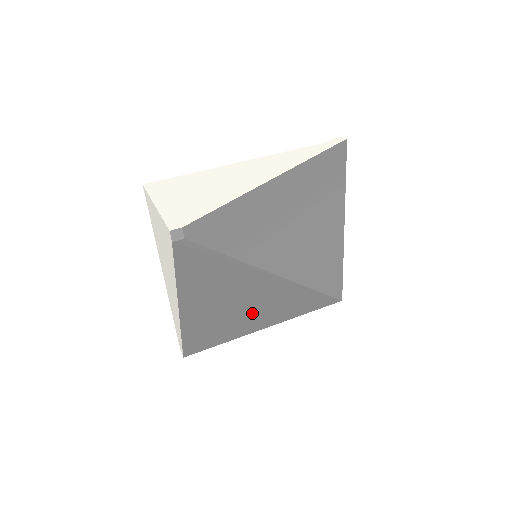
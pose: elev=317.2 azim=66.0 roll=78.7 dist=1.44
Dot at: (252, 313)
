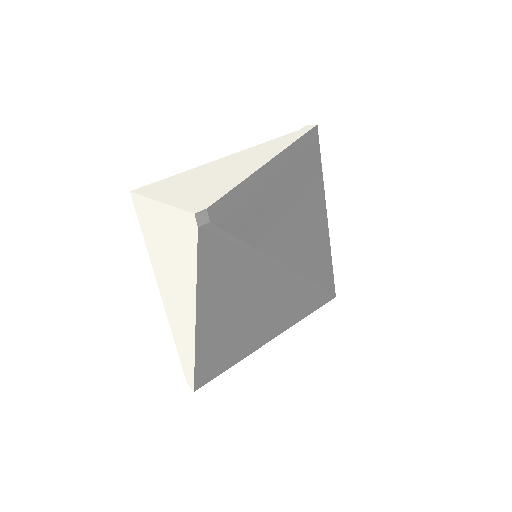
Dot at: (261, 321)
